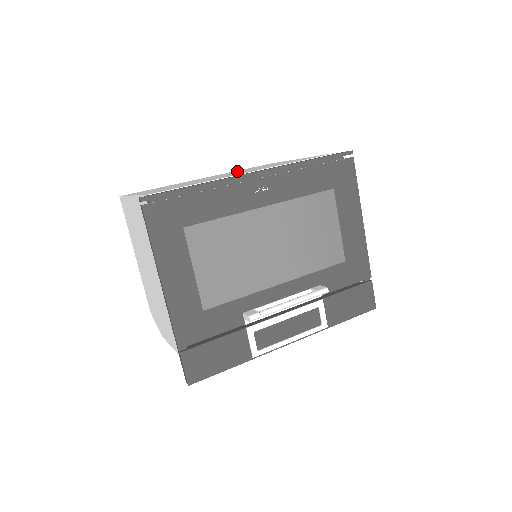
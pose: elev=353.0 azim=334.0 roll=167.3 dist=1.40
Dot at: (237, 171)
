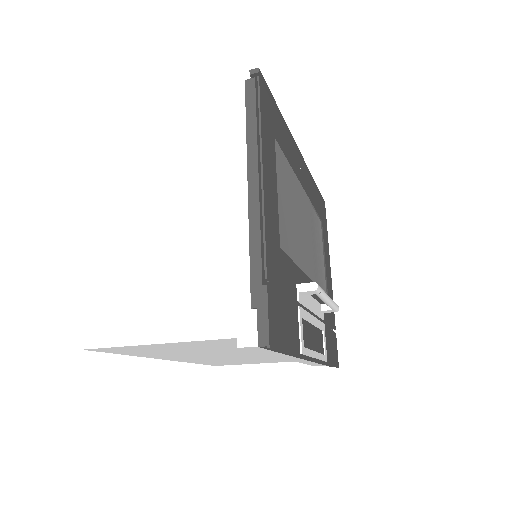
Dot at: occluded
